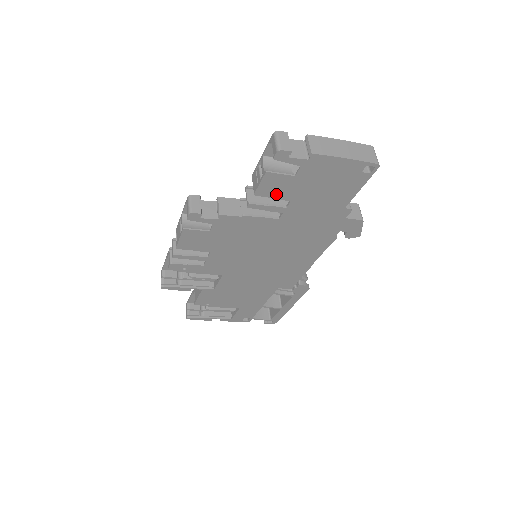
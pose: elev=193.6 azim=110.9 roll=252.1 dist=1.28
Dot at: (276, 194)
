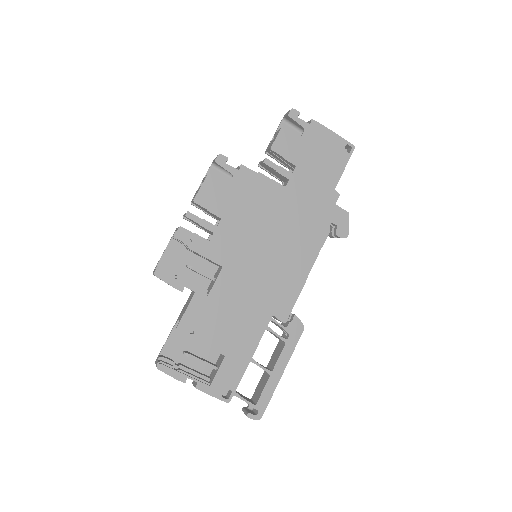
Dot at: (286, 154)
